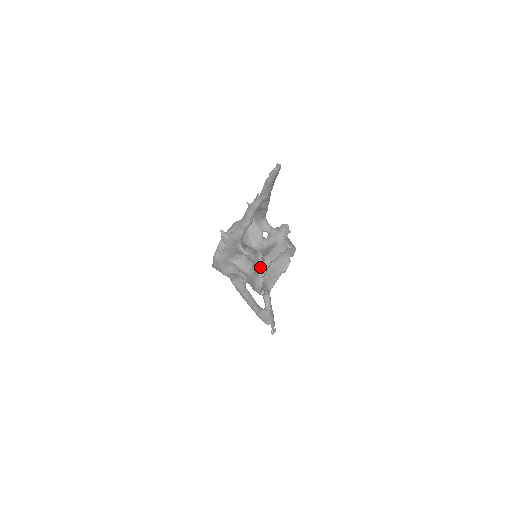
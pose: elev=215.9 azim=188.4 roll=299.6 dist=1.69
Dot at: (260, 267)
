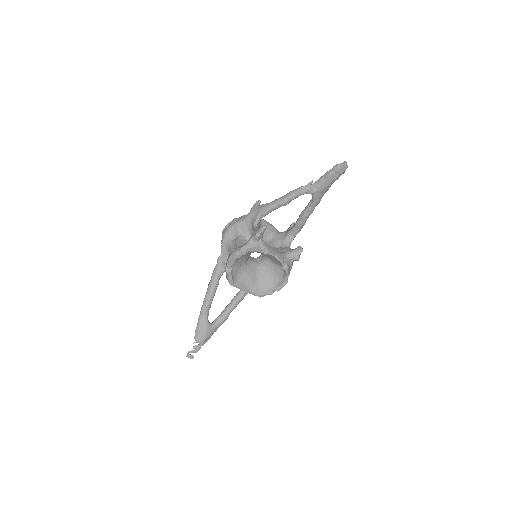
Dot at: (253, 240)
